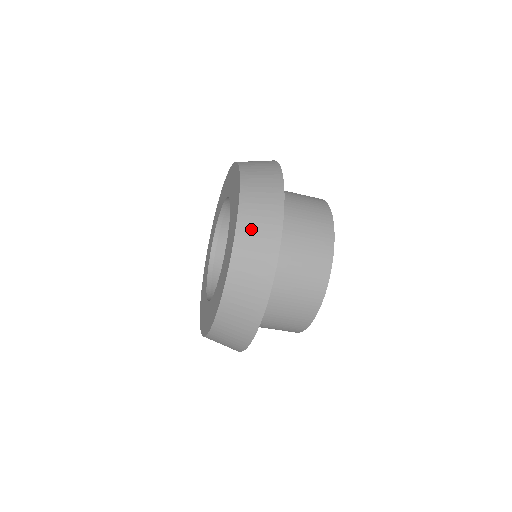
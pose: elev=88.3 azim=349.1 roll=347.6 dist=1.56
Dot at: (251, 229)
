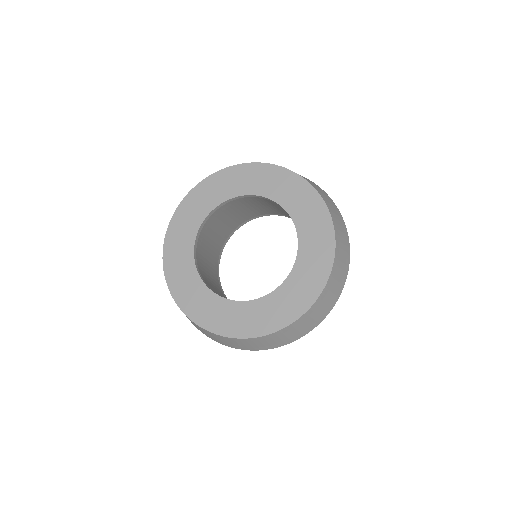
Dot at: (330, 291)
